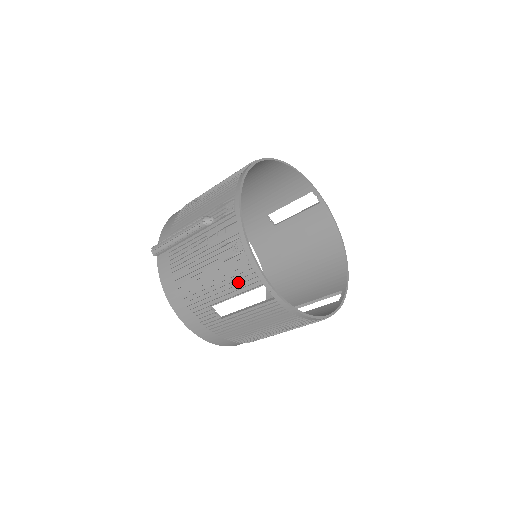
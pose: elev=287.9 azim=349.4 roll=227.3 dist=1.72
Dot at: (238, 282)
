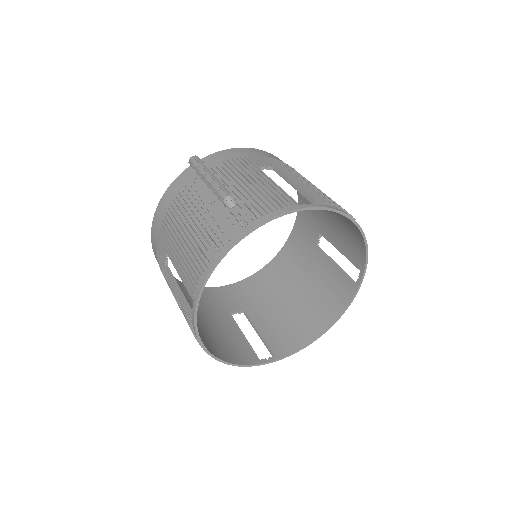
Dot at: (188, 271)
